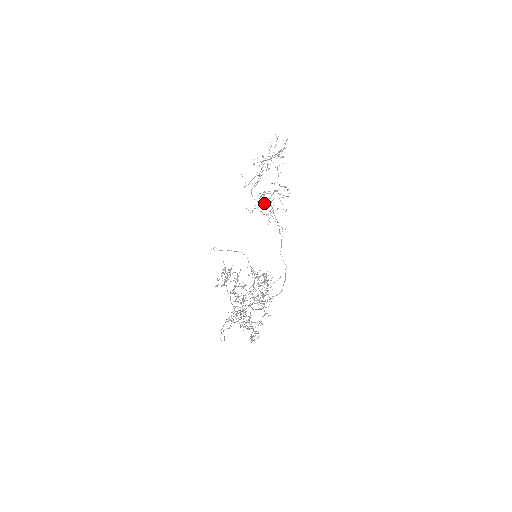
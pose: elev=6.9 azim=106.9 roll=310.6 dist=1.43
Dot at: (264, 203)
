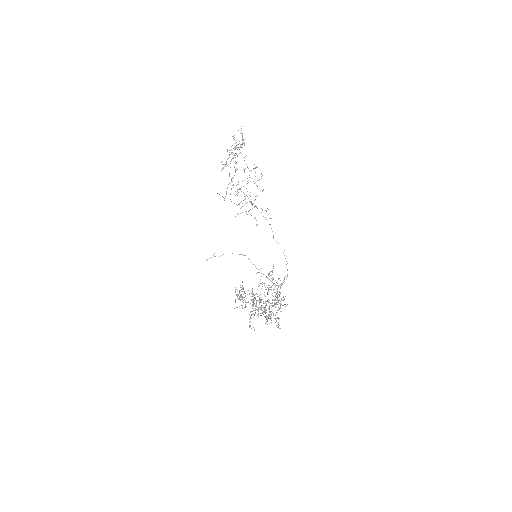
Dot at: occluded
